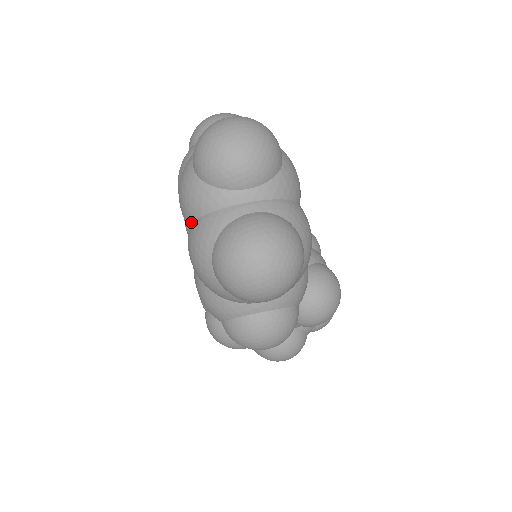
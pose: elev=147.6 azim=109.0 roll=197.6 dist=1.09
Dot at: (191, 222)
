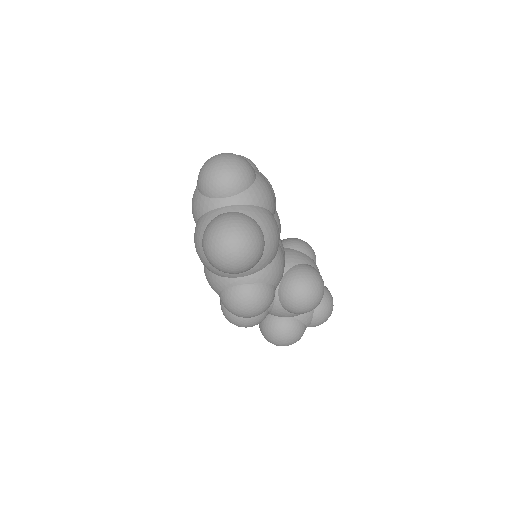
Dot at: (196, 222)
